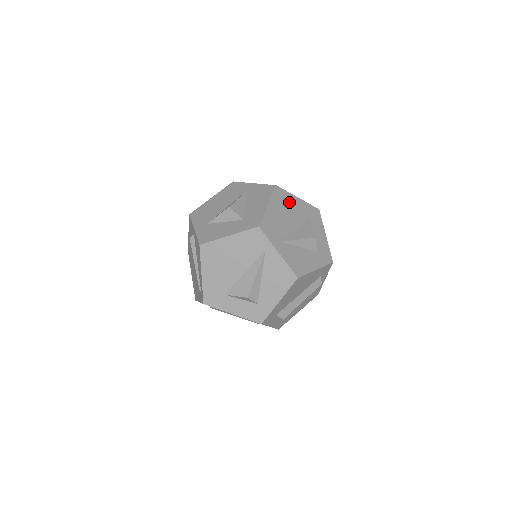
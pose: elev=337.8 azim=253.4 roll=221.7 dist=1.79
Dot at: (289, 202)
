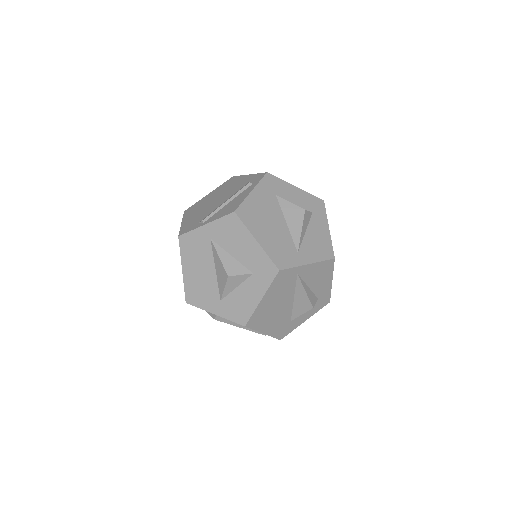
Dot at: (255, 208)
